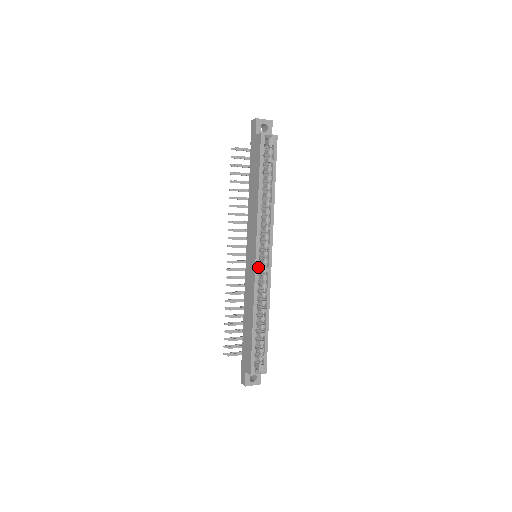
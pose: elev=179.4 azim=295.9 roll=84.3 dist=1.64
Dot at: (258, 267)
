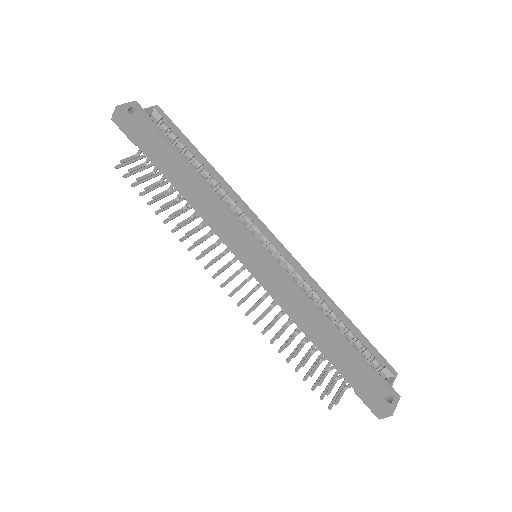
Dot at: (273, 260)
